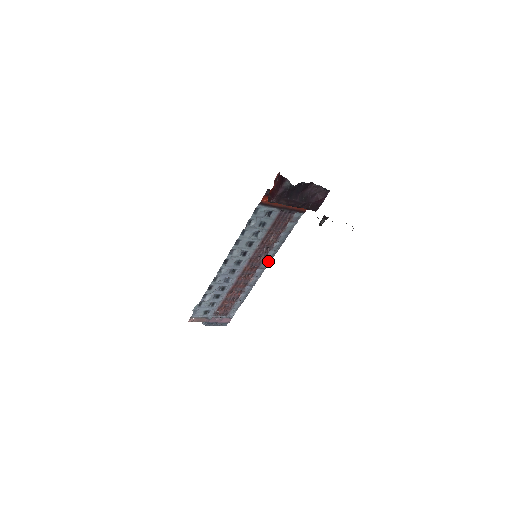
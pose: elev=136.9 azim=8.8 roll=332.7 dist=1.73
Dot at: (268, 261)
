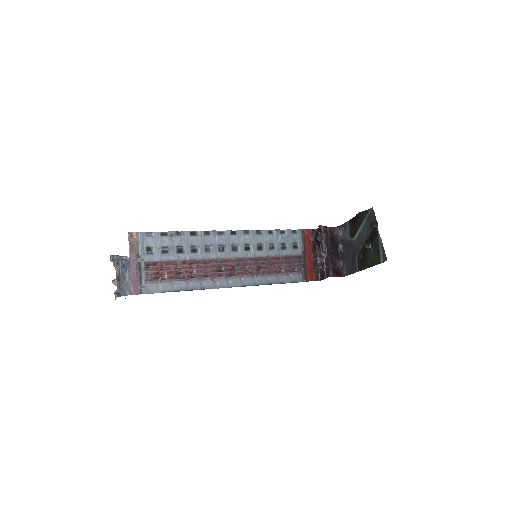
Dot at: (241, 284)
